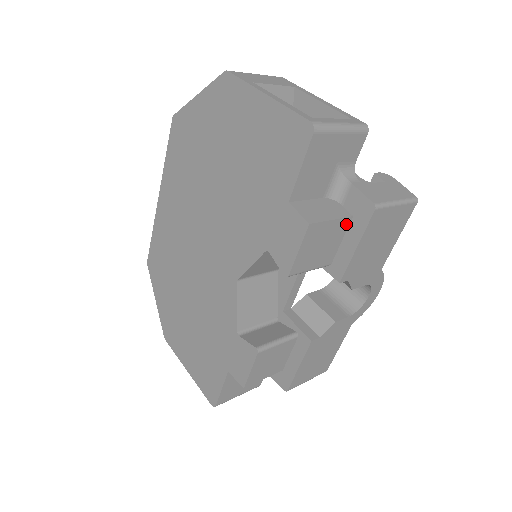
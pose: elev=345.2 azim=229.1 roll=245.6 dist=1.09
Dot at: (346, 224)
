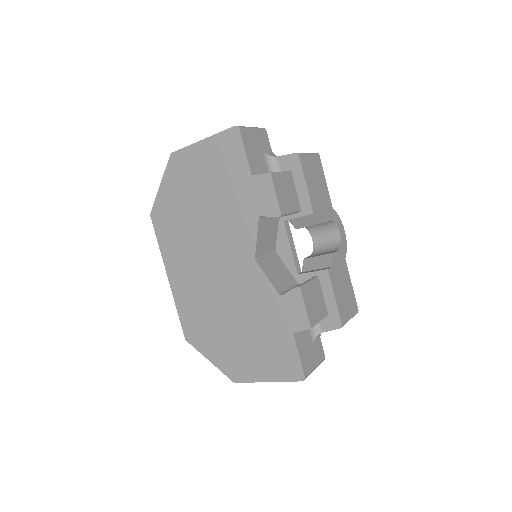
Dot at: (291, 177)
